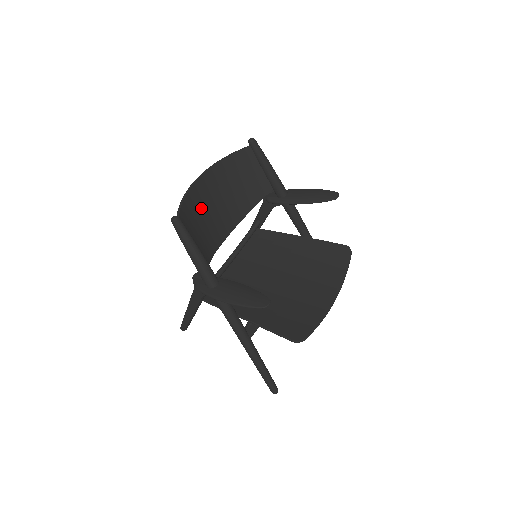
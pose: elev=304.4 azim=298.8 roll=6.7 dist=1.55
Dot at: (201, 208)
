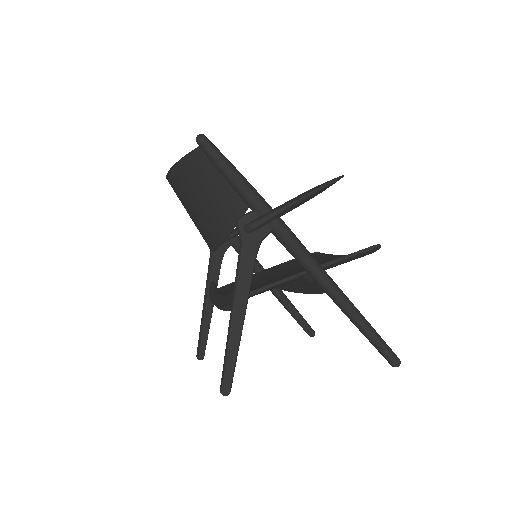
Dot at: occluded
